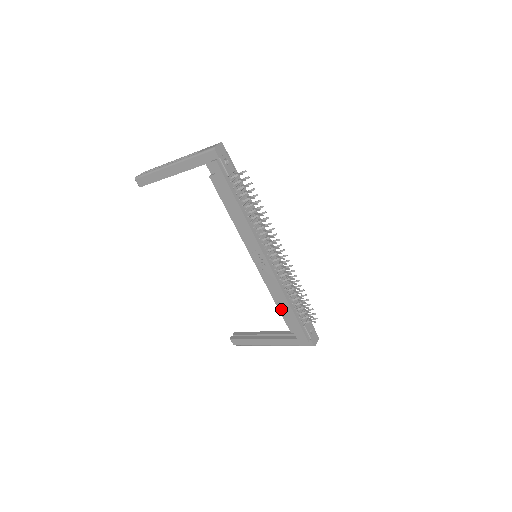
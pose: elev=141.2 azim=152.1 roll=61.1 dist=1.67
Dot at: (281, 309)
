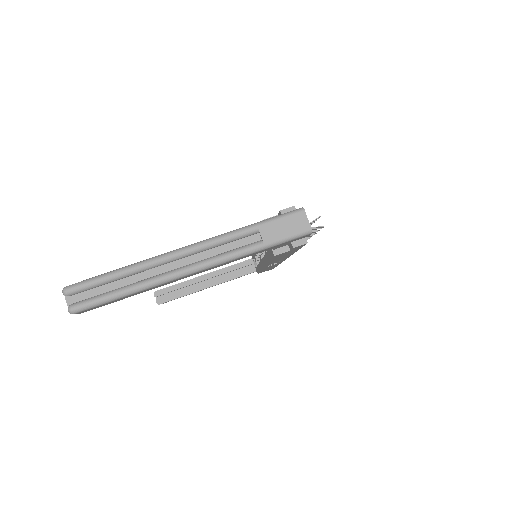
Dot at: occluded
